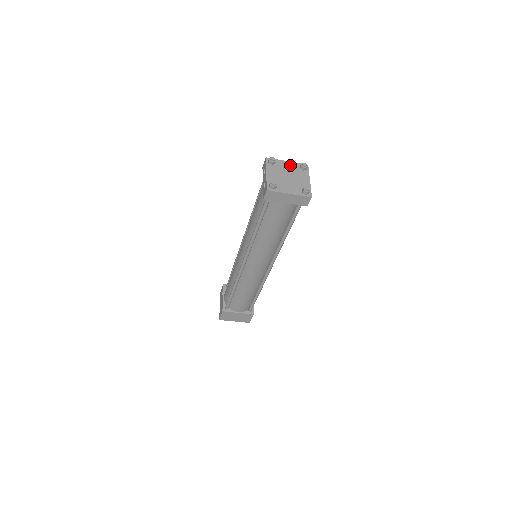
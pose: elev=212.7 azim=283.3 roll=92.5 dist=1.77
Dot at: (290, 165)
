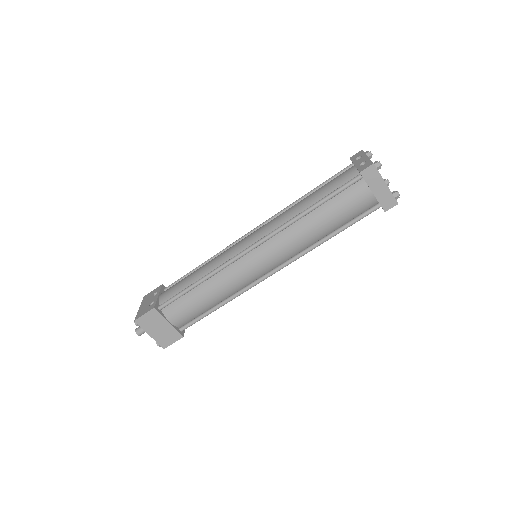
Dot at: occluded
